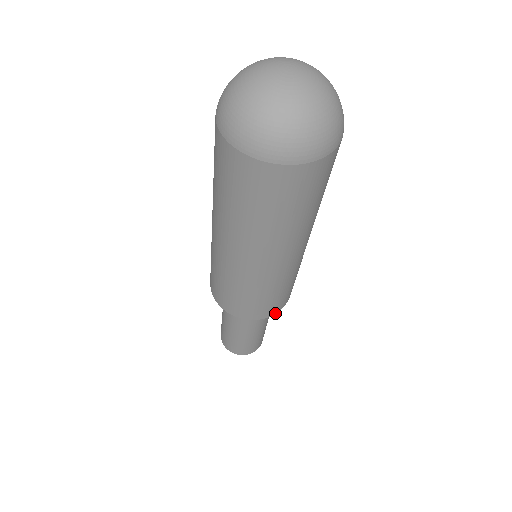
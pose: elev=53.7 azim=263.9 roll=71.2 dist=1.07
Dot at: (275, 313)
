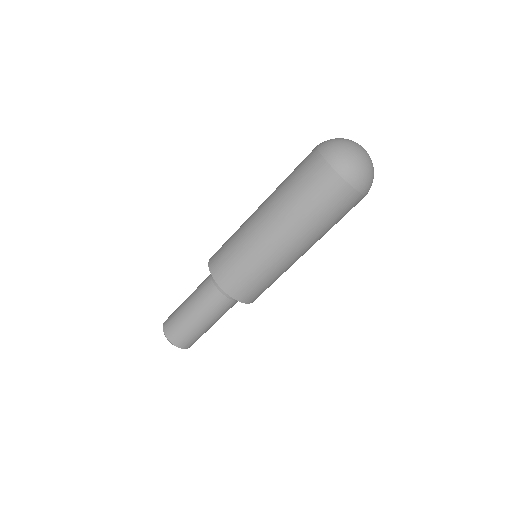
Dot at: (238, 300)
